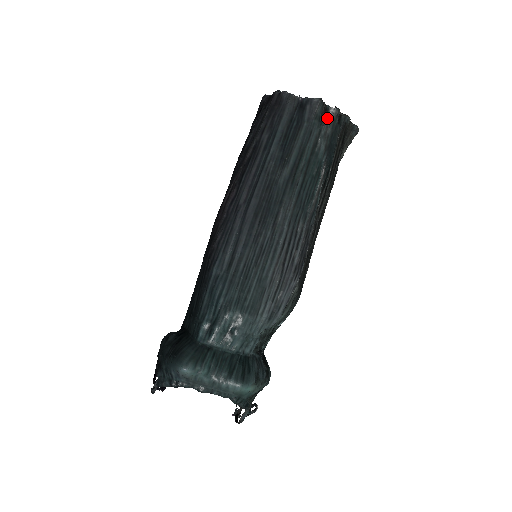
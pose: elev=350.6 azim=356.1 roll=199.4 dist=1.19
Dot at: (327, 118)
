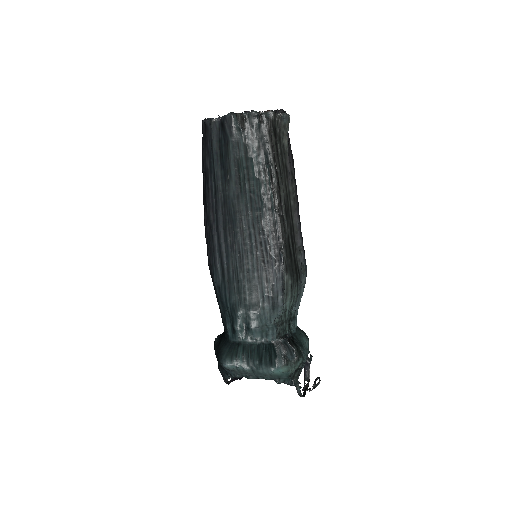
Dot at: (248, 124)
